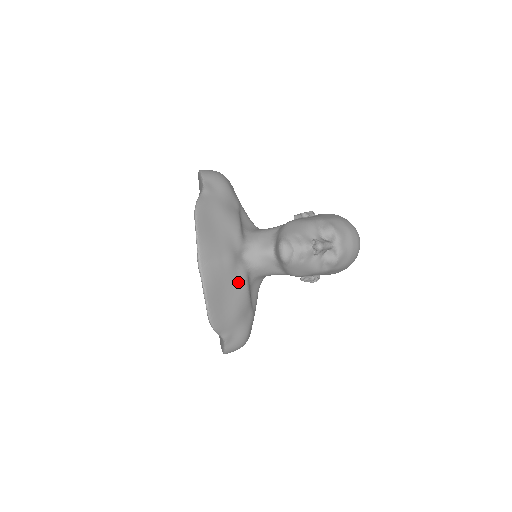
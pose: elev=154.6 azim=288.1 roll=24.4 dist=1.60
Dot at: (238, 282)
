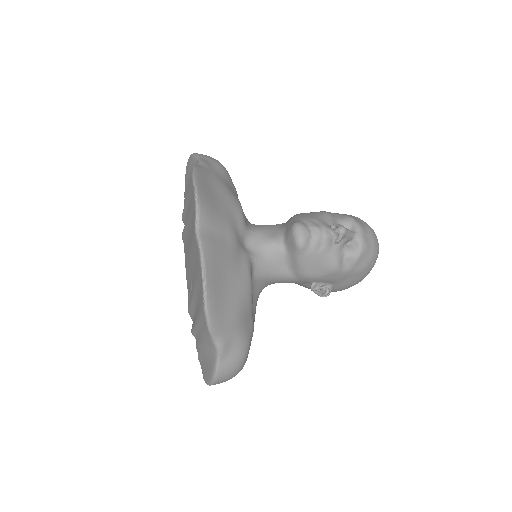
Dot at: (241, 270)
